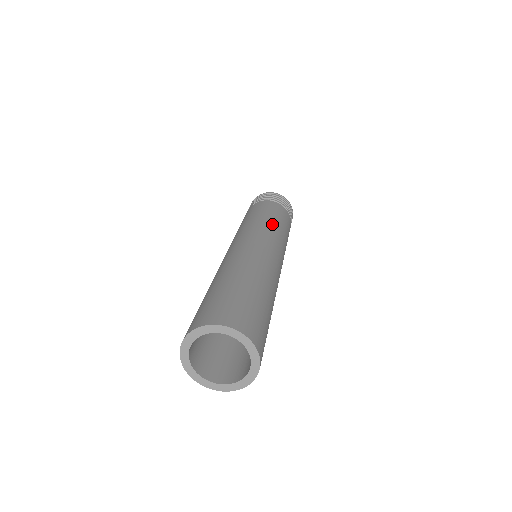
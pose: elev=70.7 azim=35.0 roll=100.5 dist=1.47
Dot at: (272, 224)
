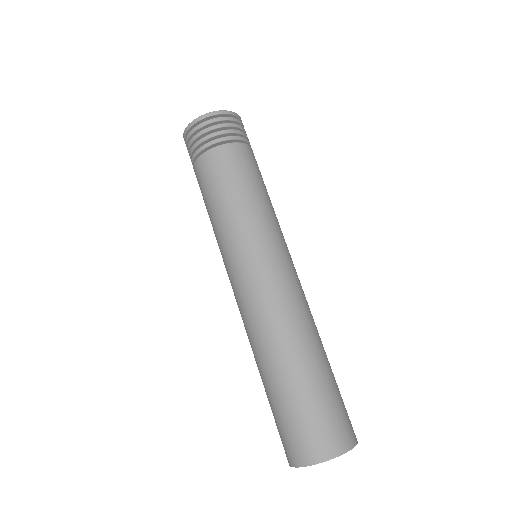
Dot at: occluded
